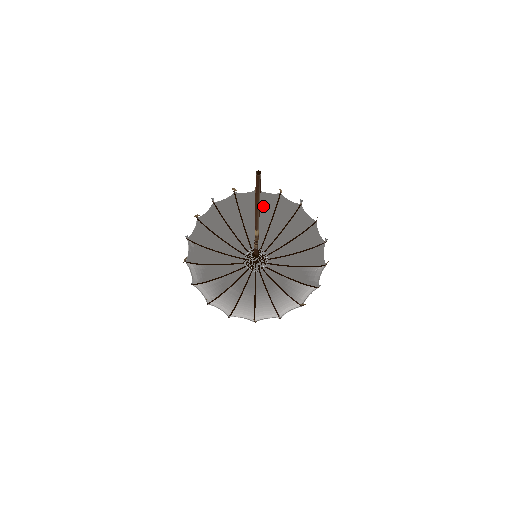
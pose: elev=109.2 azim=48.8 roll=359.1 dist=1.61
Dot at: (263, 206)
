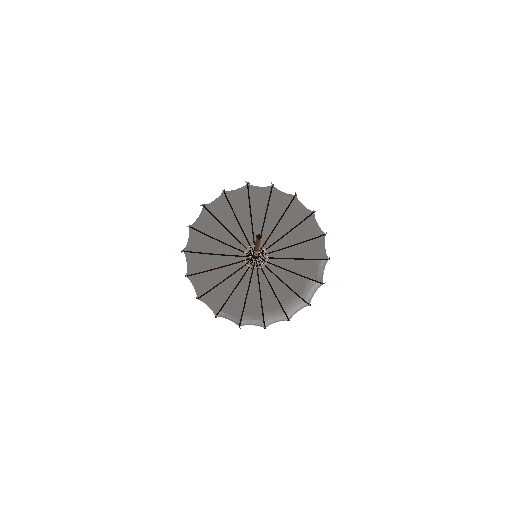
Dot at: (236, 203)
